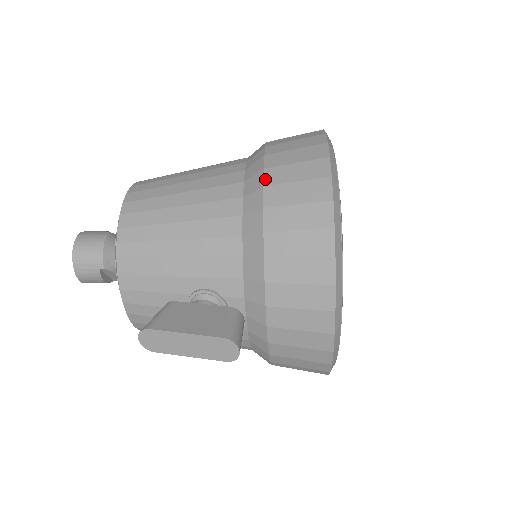
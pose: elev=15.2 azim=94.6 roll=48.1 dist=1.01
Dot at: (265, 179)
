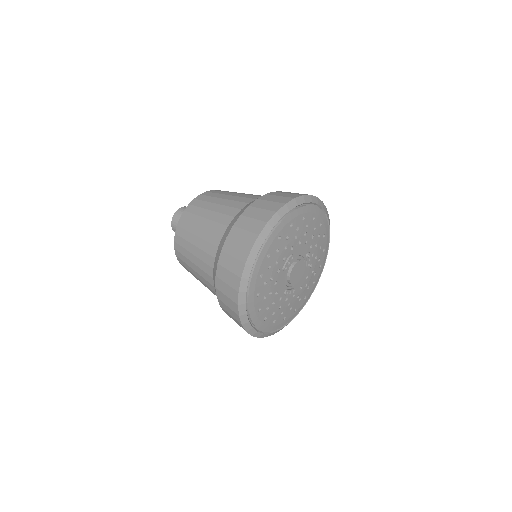
Dot at: (223, 310)
